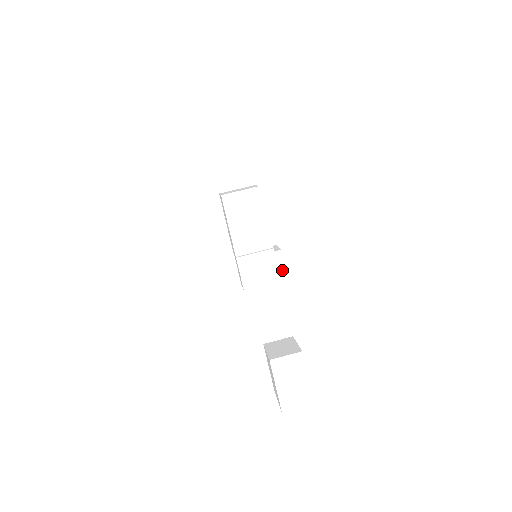
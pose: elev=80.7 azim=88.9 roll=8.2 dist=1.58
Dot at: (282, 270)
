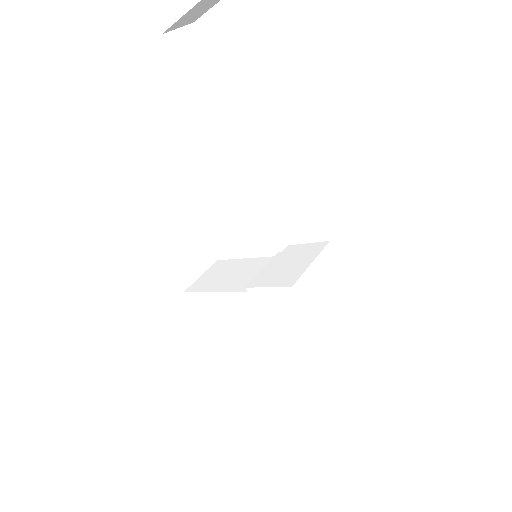
Dot at: (310, 246)
